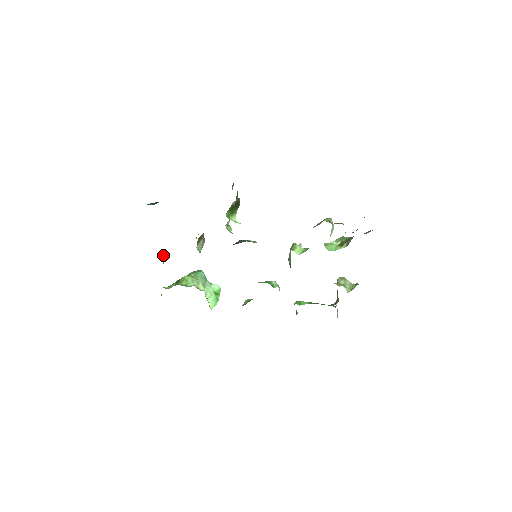
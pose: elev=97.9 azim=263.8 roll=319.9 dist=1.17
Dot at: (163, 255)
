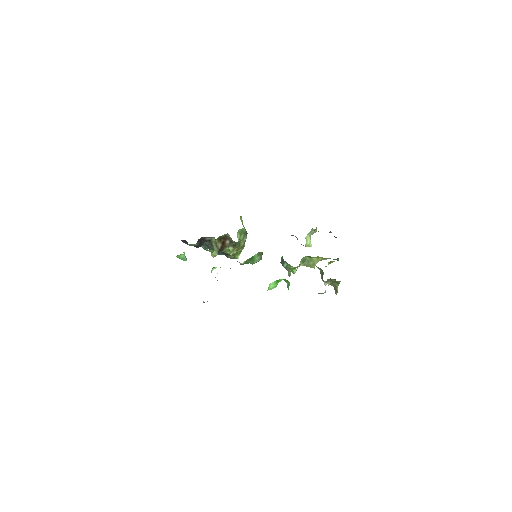
Dot at: occluded
